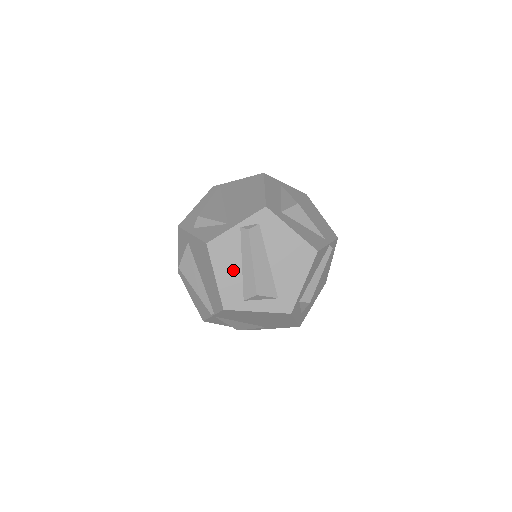
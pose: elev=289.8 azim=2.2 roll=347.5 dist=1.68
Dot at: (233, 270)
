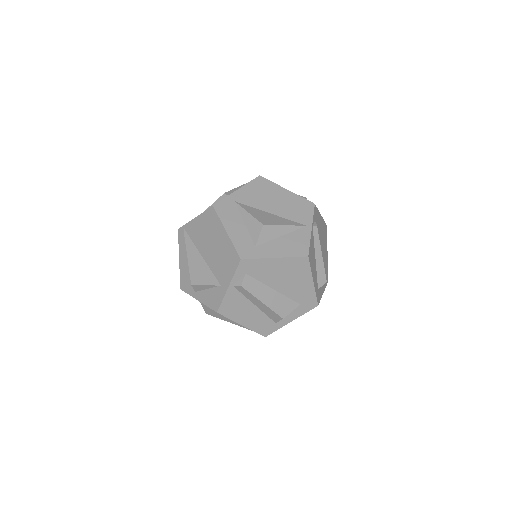
Dot at: (252, 313)
